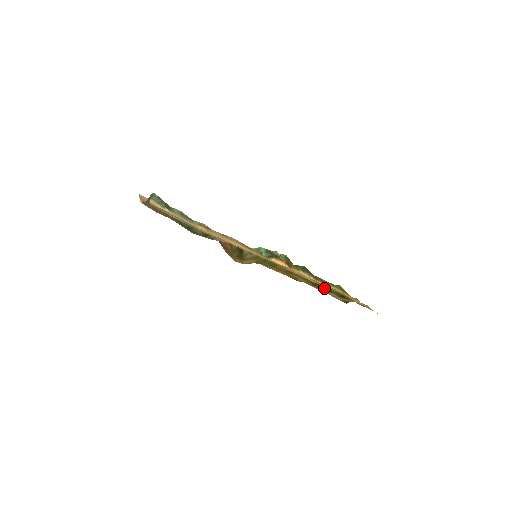
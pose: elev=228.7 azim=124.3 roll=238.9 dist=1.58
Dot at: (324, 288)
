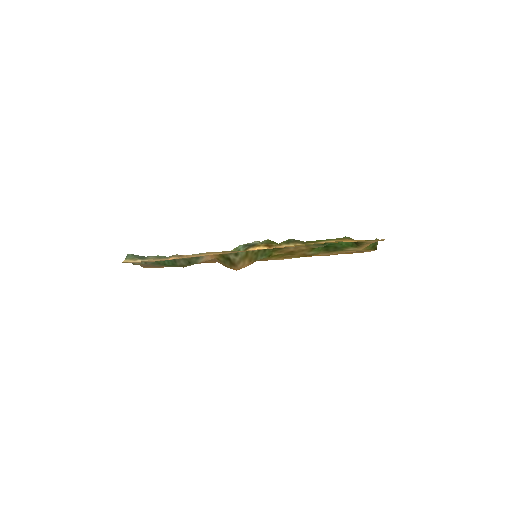
Dot at: (338, 248)
